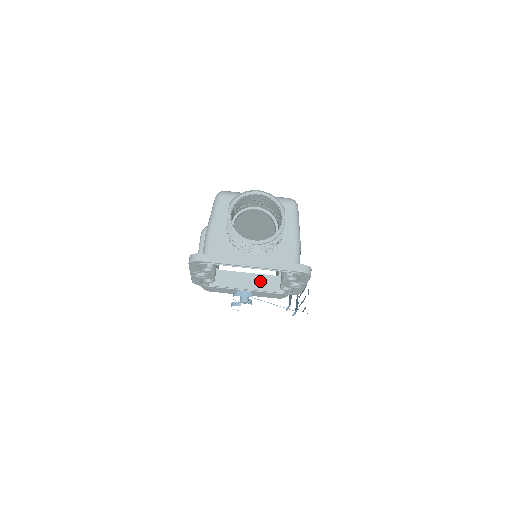
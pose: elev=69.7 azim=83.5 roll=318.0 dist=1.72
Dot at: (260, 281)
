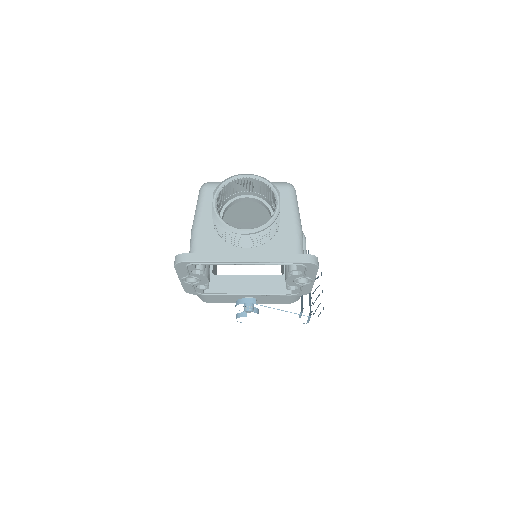
Dot at: (262, 283)
